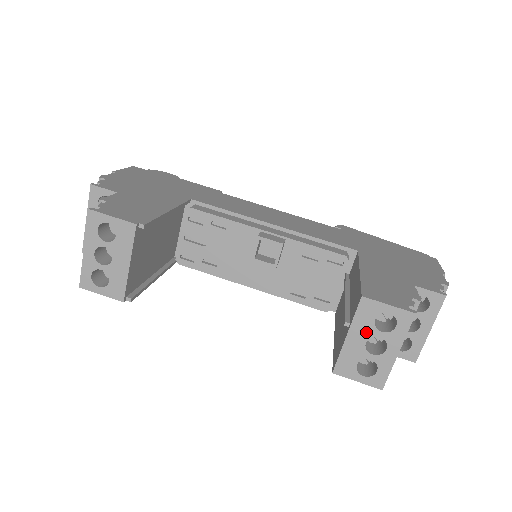
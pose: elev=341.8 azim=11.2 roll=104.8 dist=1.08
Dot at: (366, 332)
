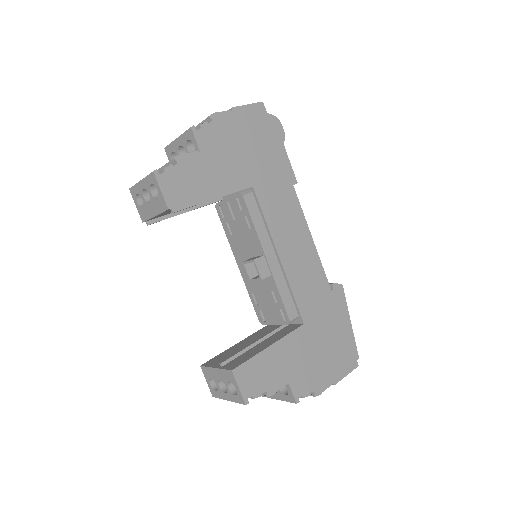
Dot at: (223, 379)
